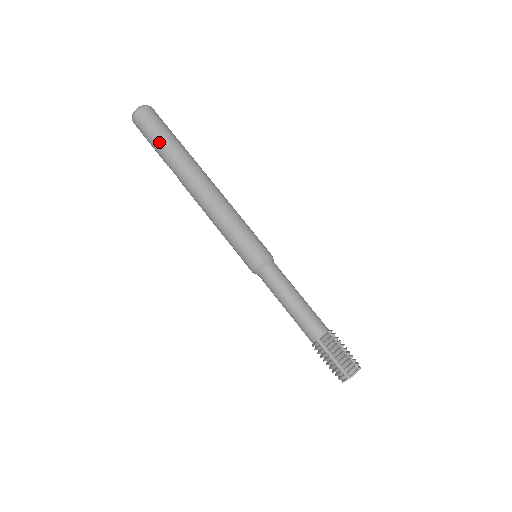
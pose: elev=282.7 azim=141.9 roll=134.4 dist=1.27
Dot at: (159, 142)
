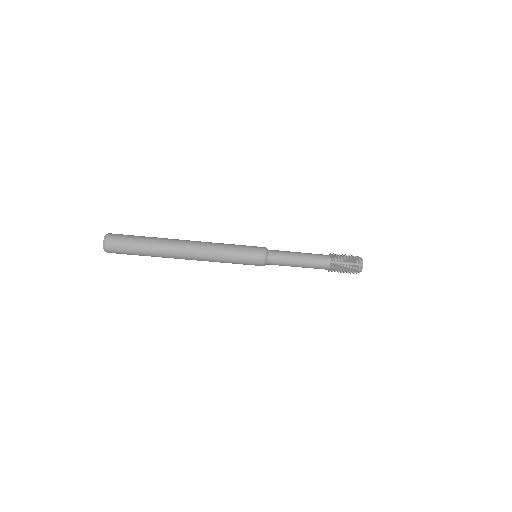
Dot at: (139, 255)
